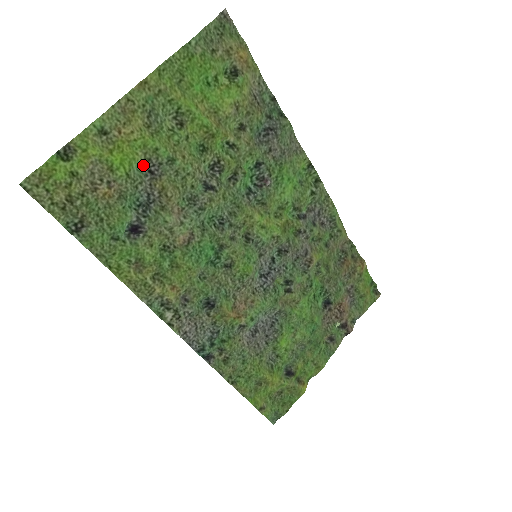
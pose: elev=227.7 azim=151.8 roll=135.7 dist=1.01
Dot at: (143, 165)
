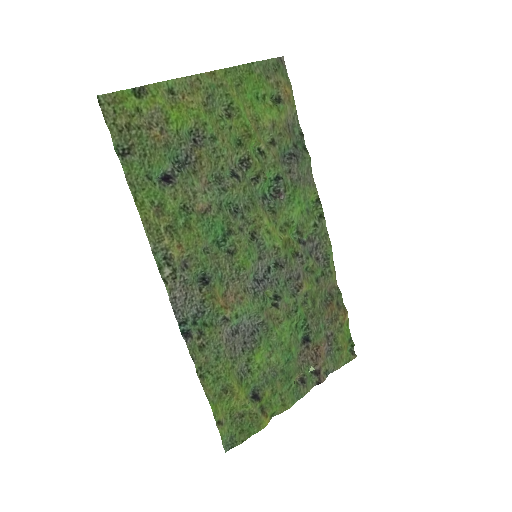
Dot at: (191, 133)
